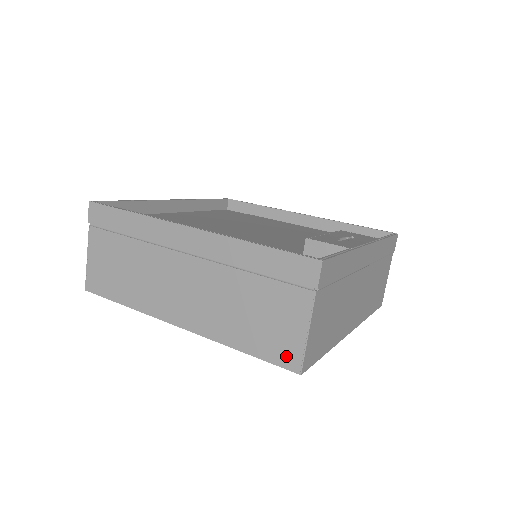
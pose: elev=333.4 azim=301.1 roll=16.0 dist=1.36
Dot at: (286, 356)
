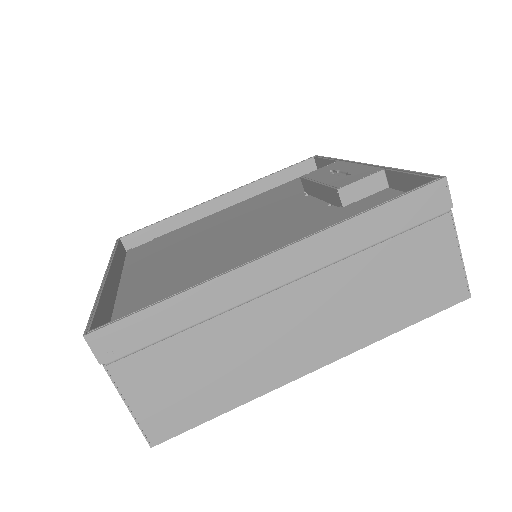
Dot at: (450, 293)
